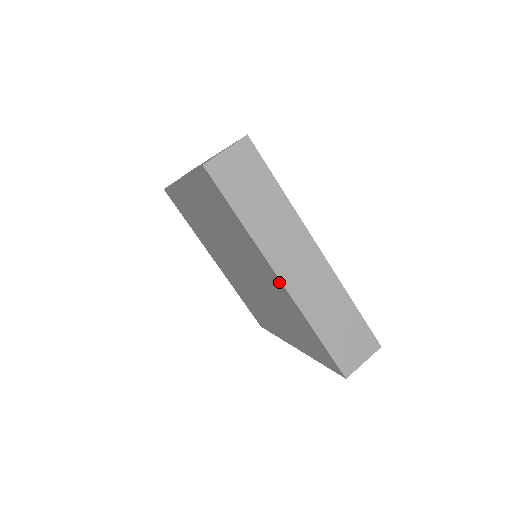
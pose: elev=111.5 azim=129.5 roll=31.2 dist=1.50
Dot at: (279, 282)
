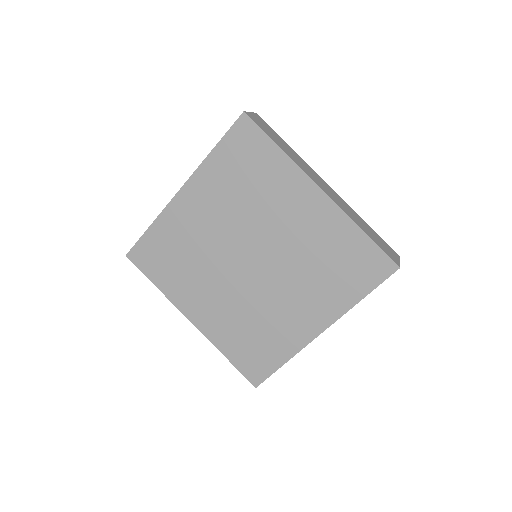
Dot at: (320, 195)
